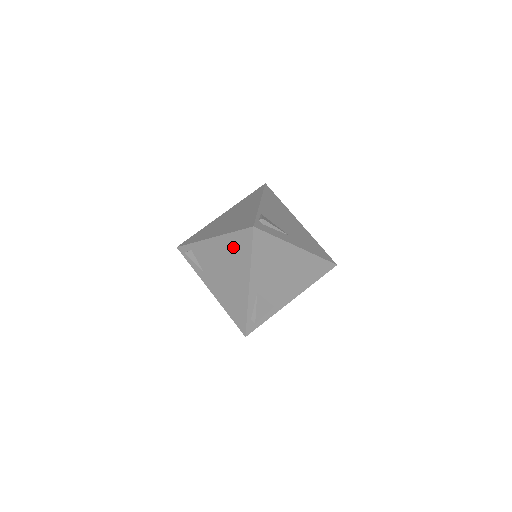
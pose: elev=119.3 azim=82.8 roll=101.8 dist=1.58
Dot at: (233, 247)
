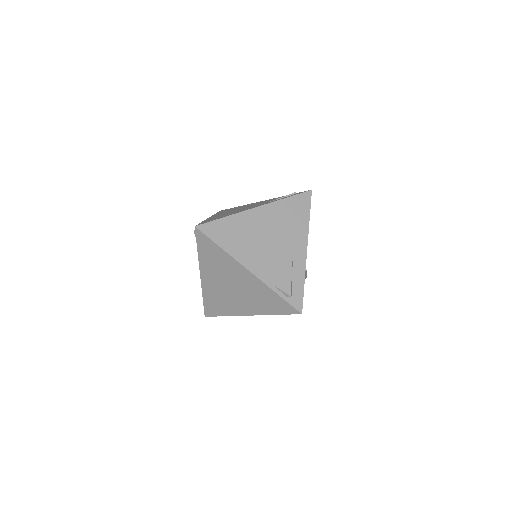
Dot at: occluded
